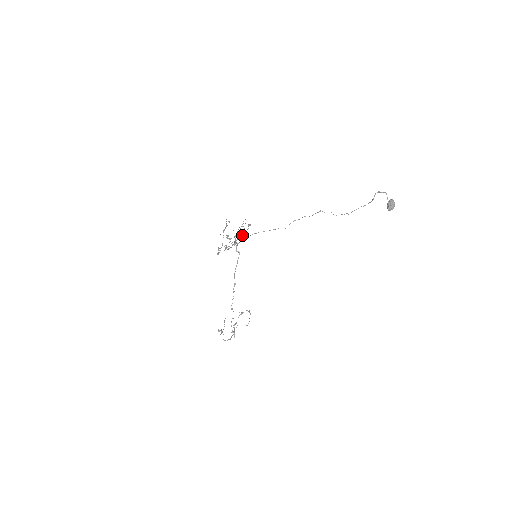
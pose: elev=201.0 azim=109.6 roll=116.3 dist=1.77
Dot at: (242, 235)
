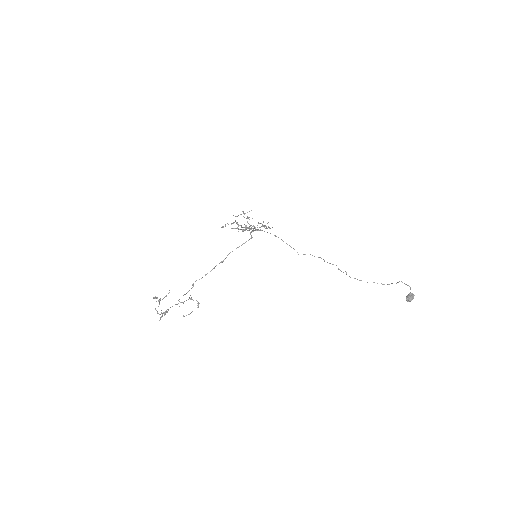
Dot at: occluded
